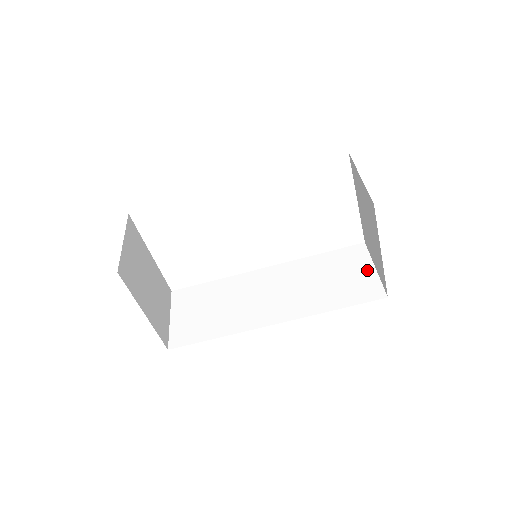
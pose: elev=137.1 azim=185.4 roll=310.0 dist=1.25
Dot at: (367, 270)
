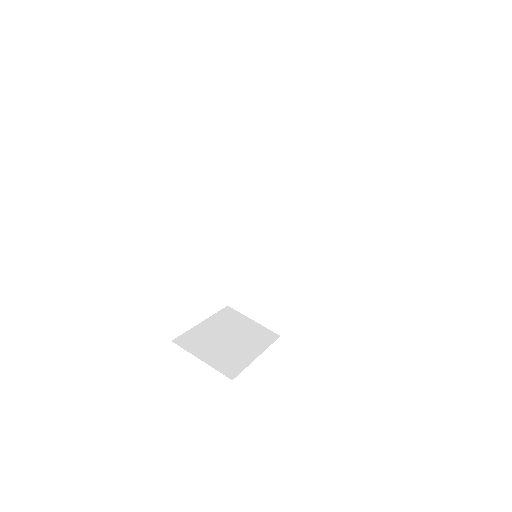
Dot at: (308, 159)
